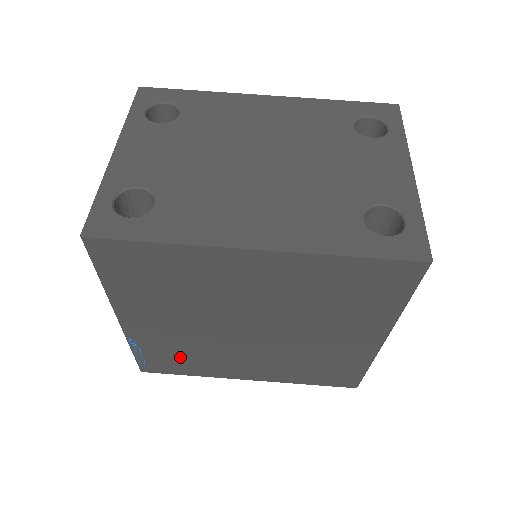
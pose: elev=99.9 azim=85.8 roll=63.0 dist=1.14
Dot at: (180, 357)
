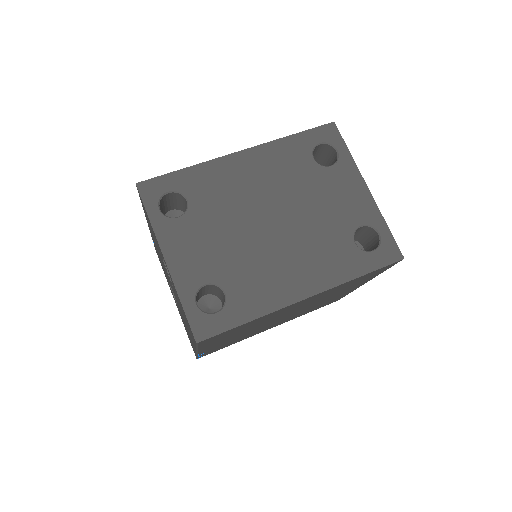
Dot at: occluded
